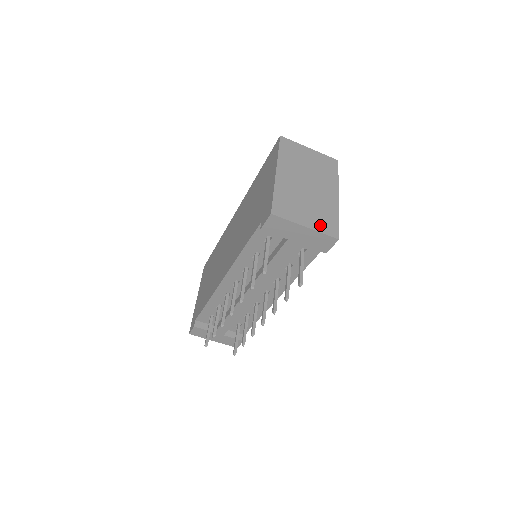
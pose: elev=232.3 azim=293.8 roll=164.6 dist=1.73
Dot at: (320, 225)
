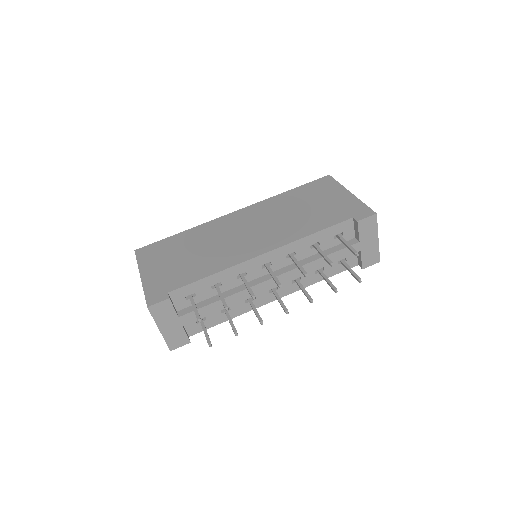
Dot at: occluded
